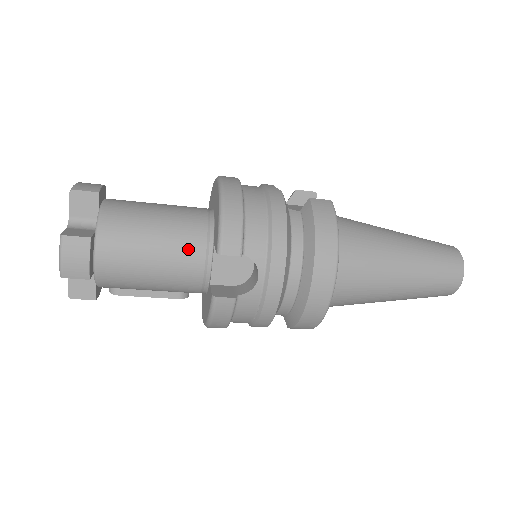
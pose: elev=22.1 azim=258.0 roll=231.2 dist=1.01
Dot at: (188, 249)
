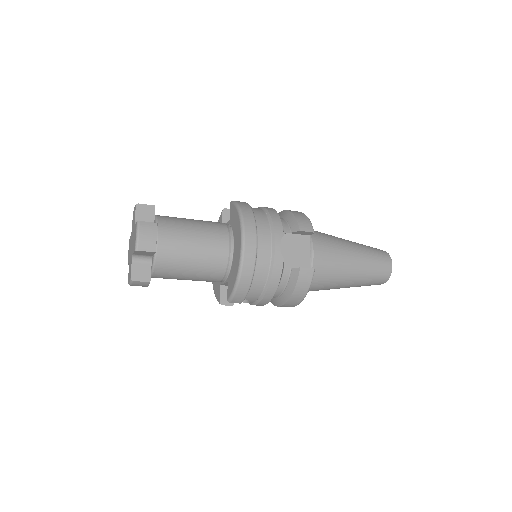
Dot at: (210, 279)
